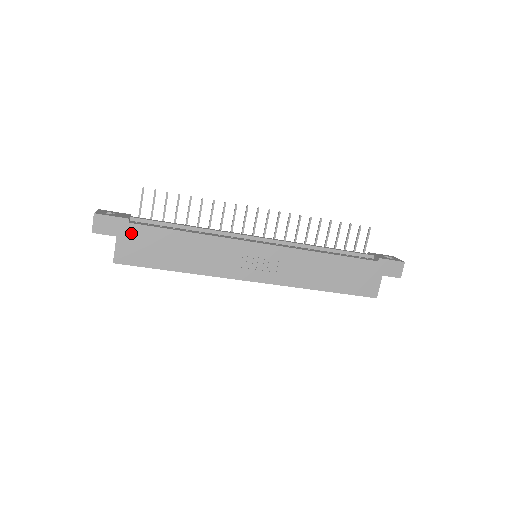
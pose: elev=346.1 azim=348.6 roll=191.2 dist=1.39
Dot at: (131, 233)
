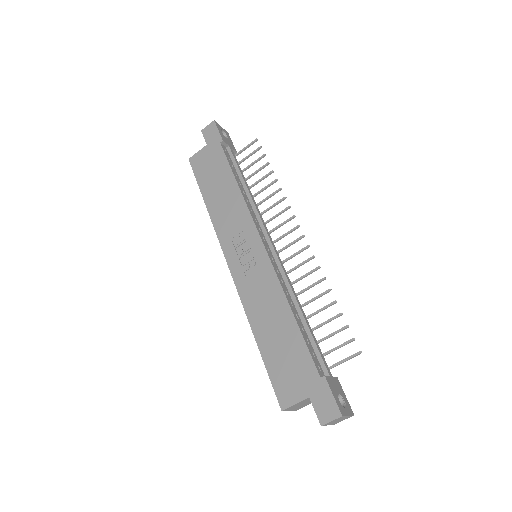
Dot at: (214, 150)
